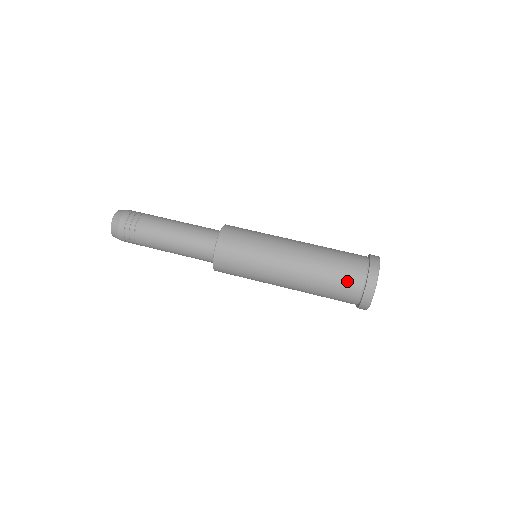
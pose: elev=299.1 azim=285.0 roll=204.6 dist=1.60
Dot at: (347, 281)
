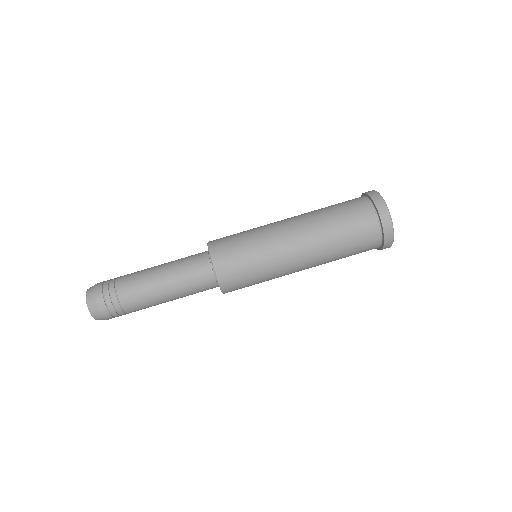
Dot at: (364, 249)
